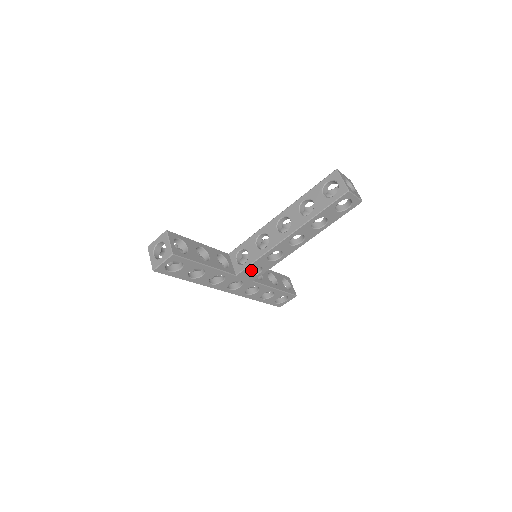
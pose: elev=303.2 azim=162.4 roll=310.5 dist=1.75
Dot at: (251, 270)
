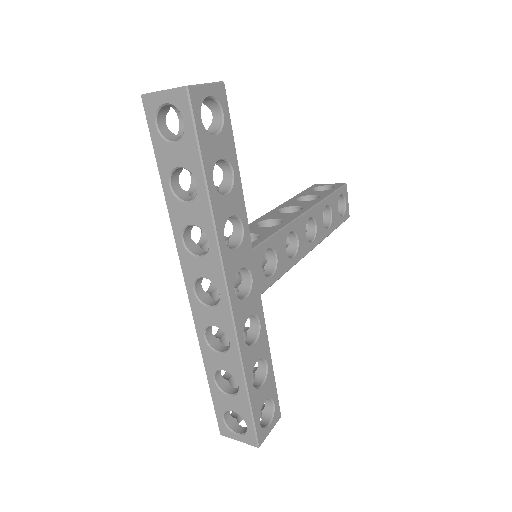
Dot at: occluded
